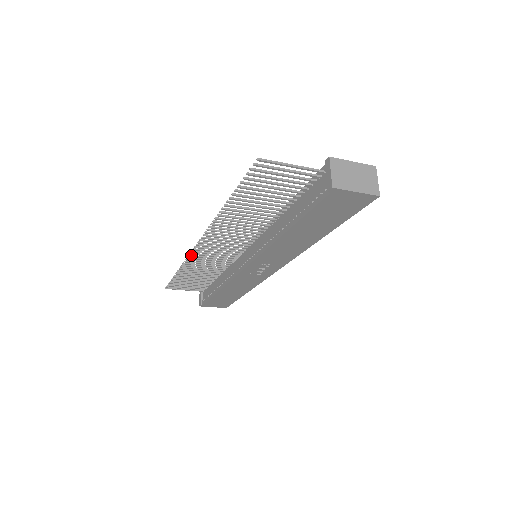
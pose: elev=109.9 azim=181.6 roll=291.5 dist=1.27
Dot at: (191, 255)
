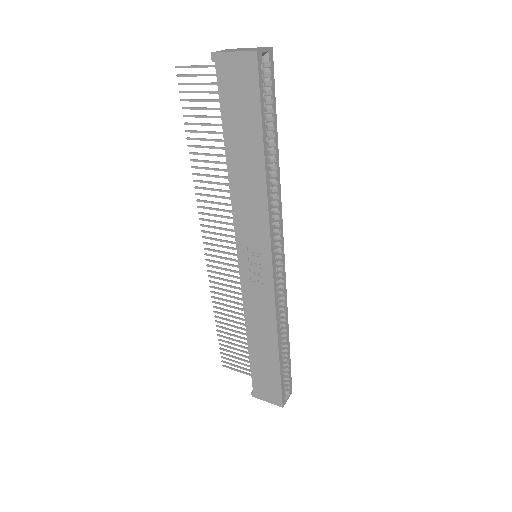
Dot at: (210, 270)
